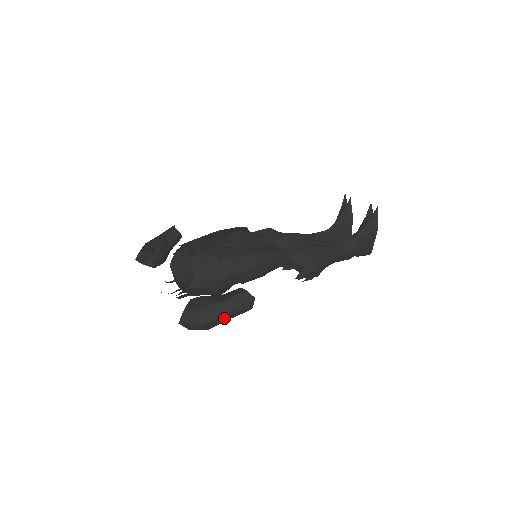
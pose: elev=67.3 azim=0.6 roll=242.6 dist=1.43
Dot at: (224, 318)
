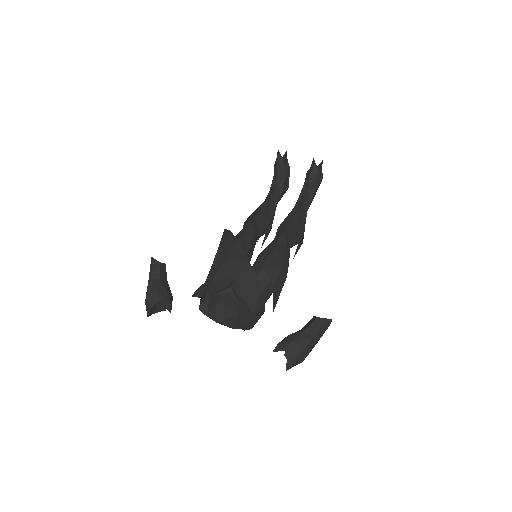
Dot at: occluded
